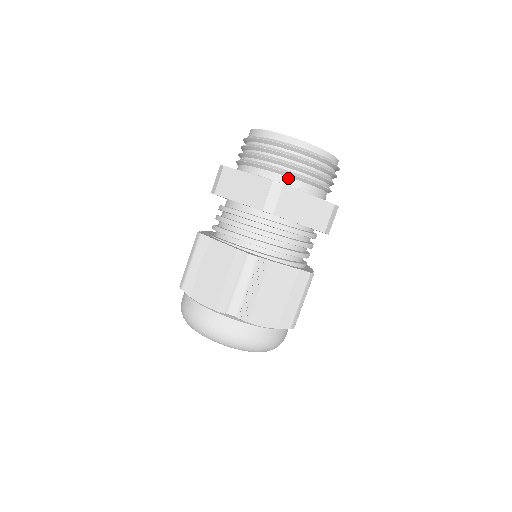
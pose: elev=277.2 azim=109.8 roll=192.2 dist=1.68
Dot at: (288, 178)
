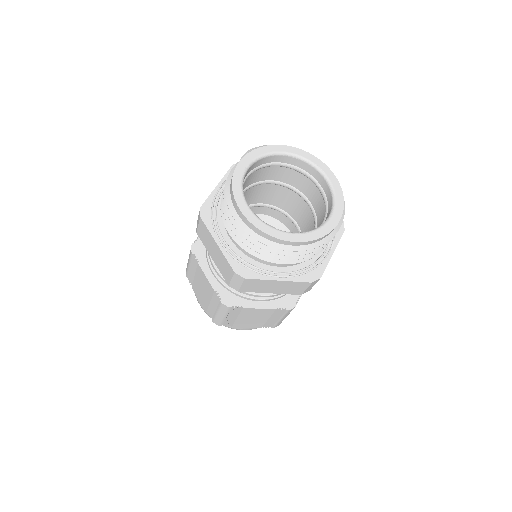
Dot at: (259, 257)
